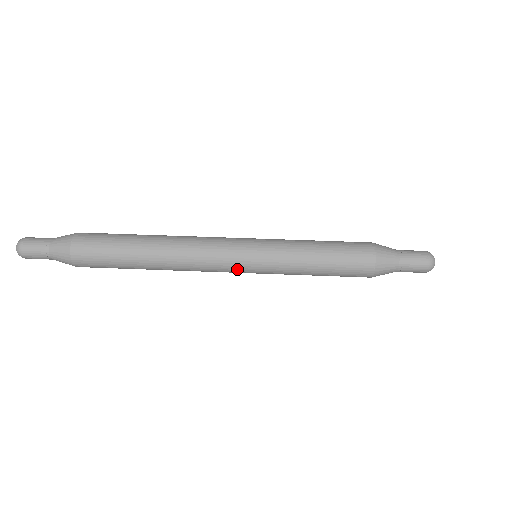
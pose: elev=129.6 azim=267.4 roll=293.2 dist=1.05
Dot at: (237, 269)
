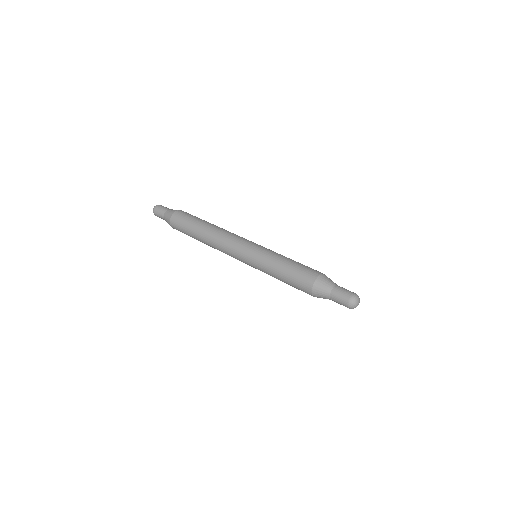
Dot at: (240, 253)
